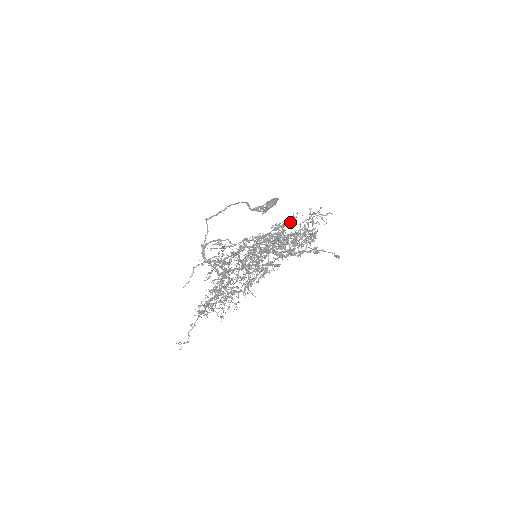
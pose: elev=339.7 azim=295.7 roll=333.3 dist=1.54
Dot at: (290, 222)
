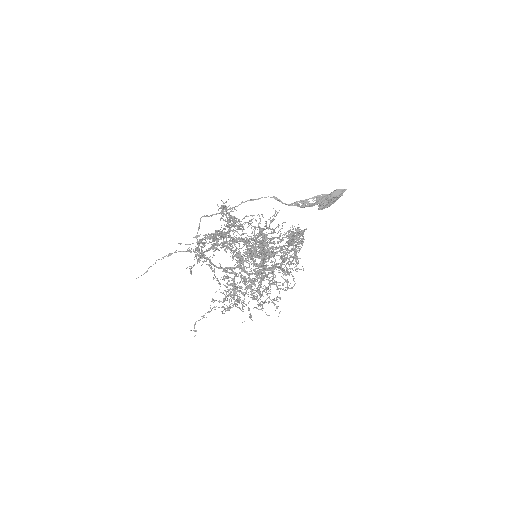
Dot at: occluded
